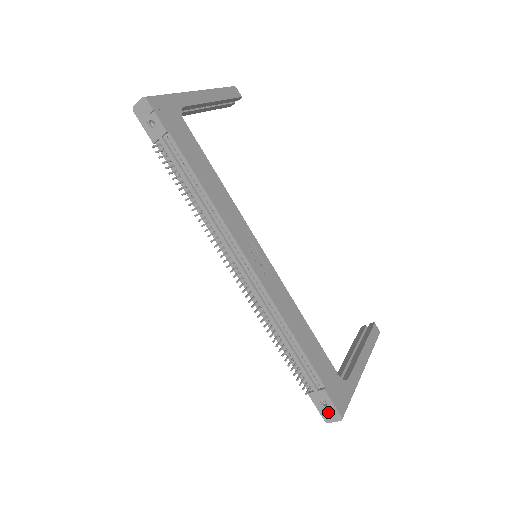
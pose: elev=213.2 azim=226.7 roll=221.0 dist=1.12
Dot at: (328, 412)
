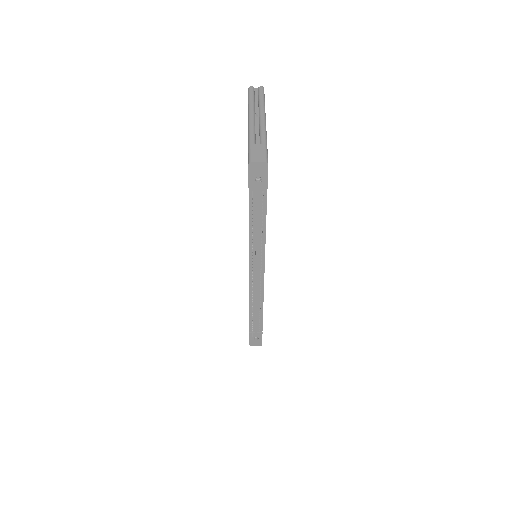
Dot at: (255, 342)
